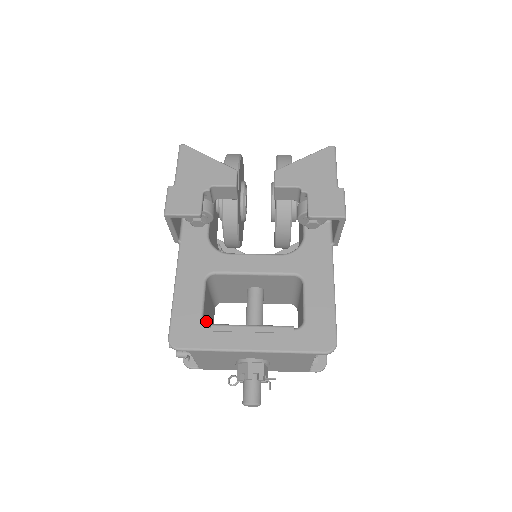
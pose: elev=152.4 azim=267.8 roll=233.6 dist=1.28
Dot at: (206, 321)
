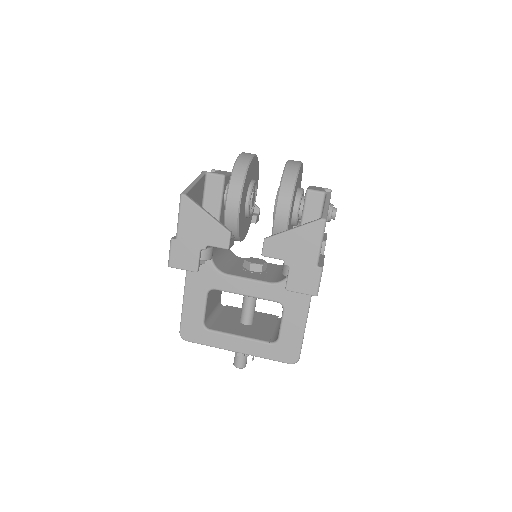
Dot at: (210, 312)
